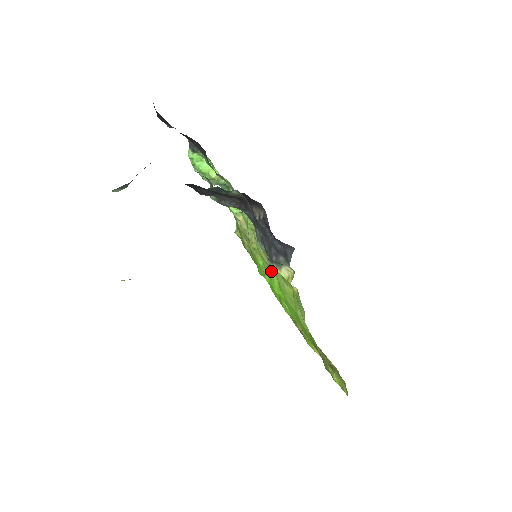
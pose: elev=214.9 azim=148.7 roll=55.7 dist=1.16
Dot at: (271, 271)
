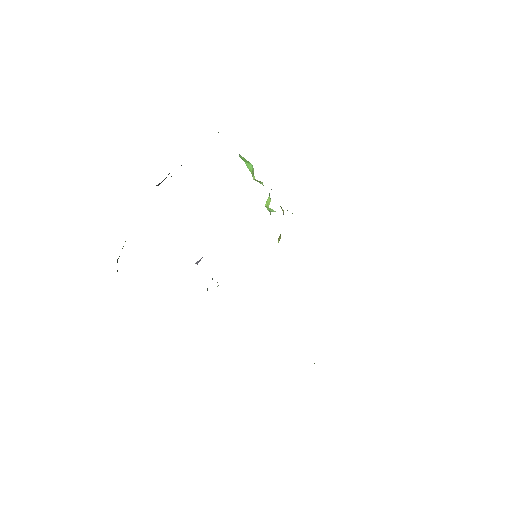
Dot at: occluded
